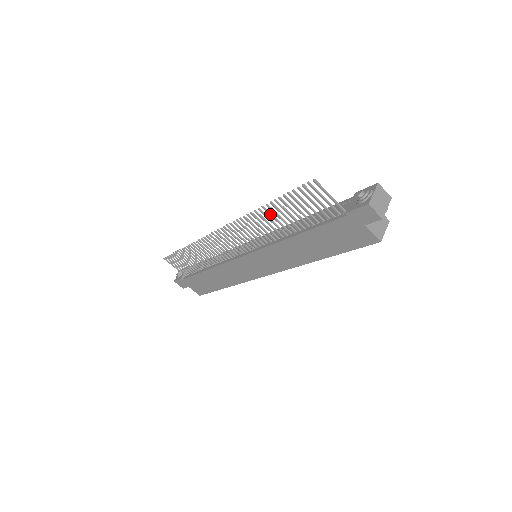
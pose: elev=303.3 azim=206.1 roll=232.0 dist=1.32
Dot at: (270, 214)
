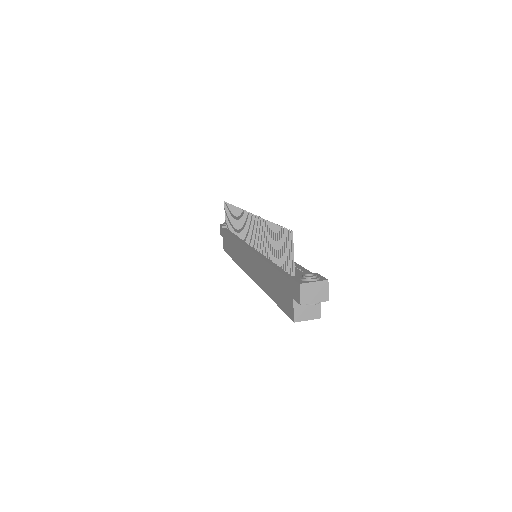
Dot at: (268, 231)
